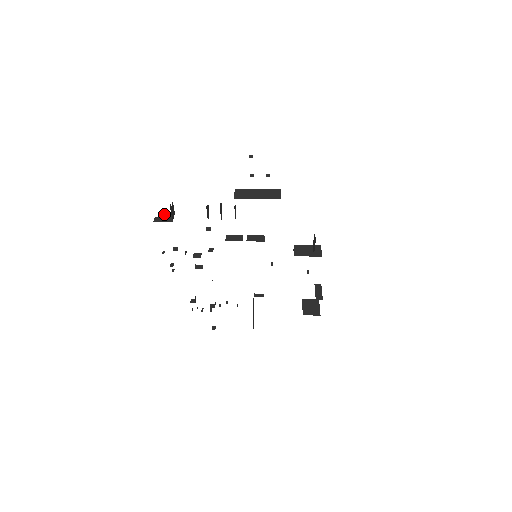
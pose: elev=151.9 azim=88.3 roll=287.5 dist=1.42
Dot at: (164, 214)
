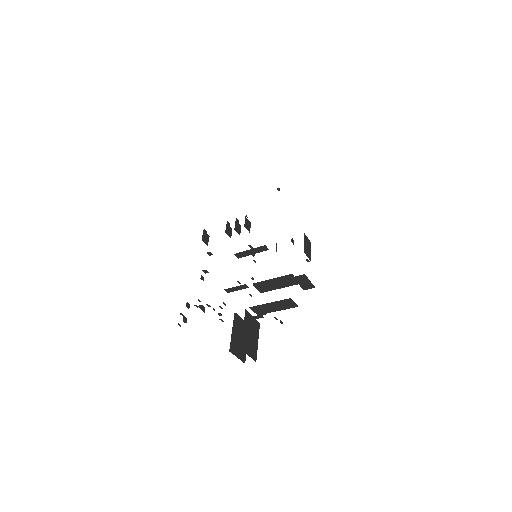
Dot at: occluded
